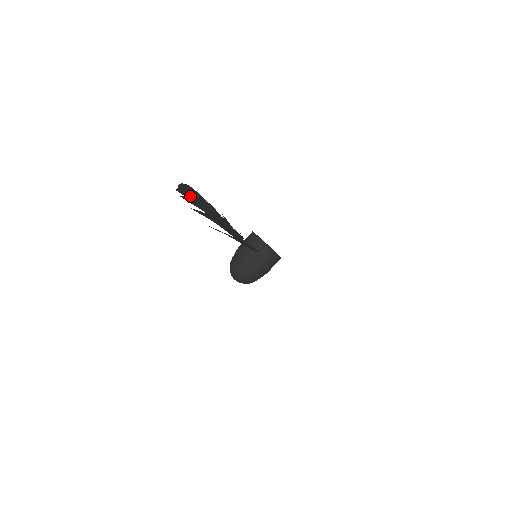
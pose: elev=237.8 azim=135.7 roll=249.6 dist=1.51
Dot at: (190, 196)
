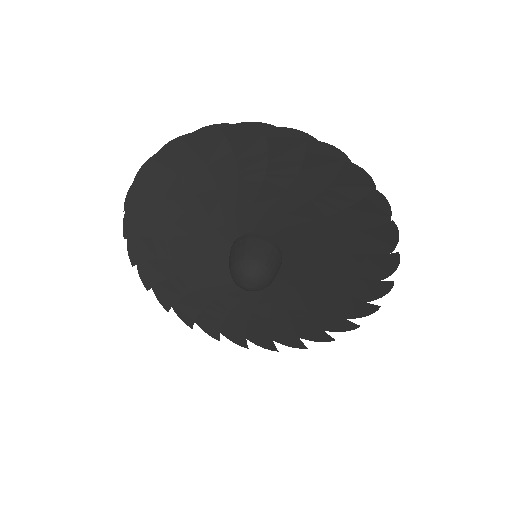
Dot at: (144, 199)
